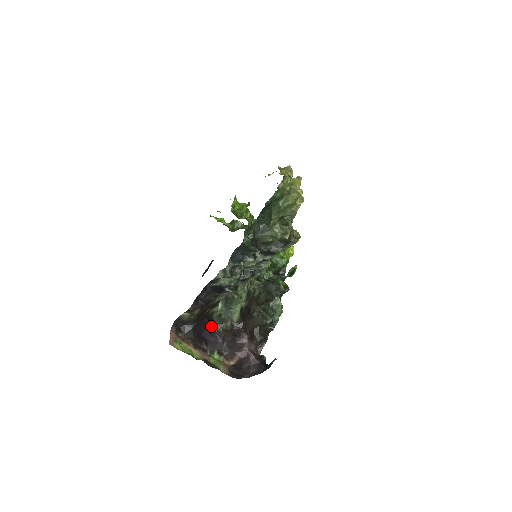
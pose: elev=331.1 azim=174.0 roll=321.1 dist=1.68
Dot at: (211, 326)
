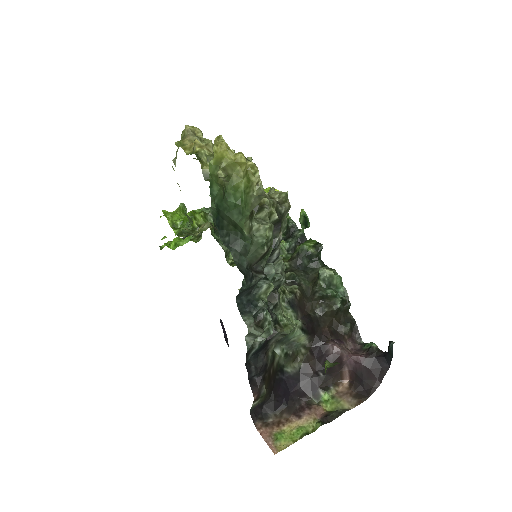
Dot at: (288, 373)
